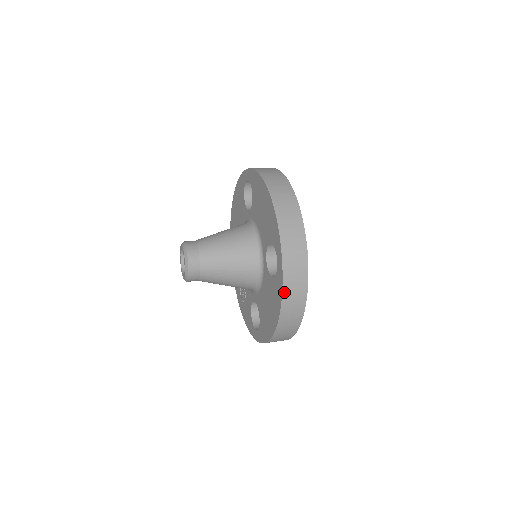
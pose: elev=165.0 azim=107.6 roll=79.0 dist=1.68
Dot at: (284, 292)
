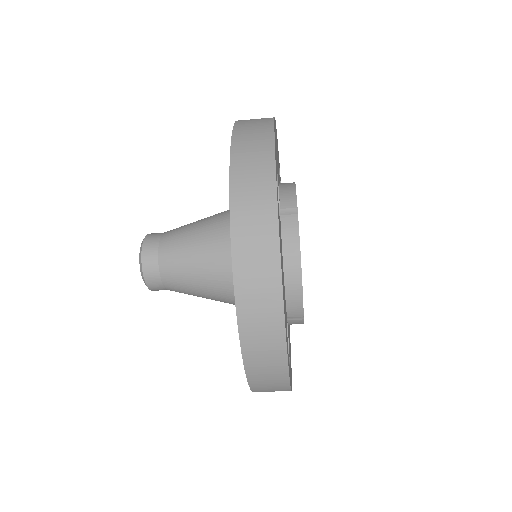
Dot at: (233, 211)
